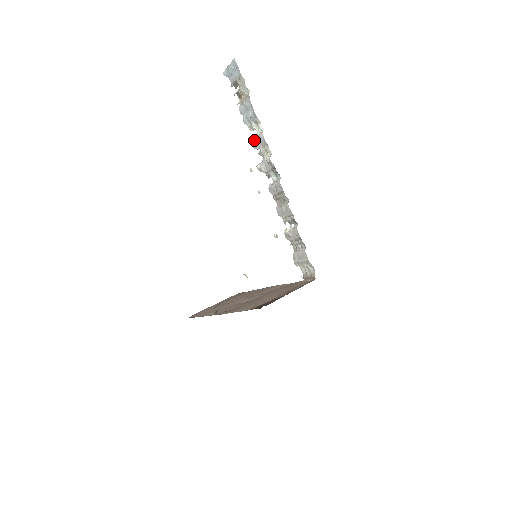
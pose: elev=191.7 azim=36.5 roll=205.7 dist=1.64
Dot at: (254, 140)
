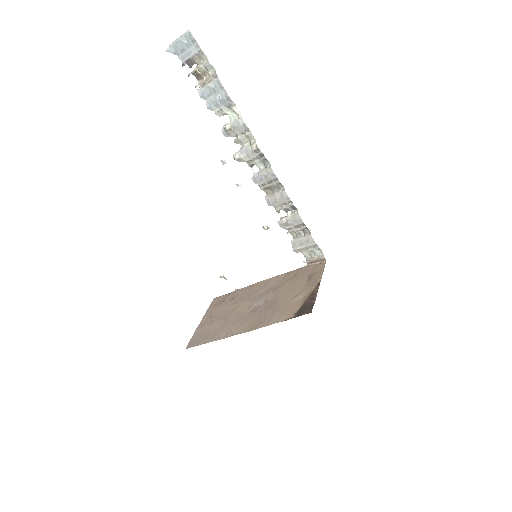
Dot at: (229, 127)
